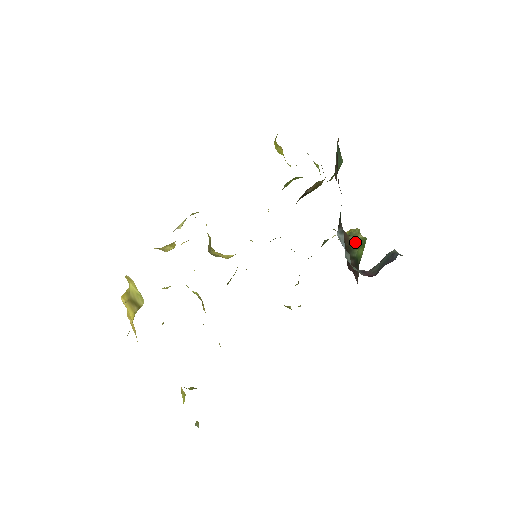
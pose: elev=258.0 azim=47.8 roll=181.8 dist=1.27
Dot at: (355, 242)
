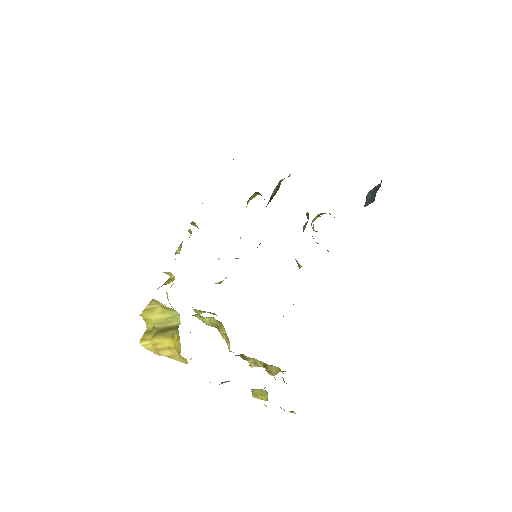
Dot at: occluded
